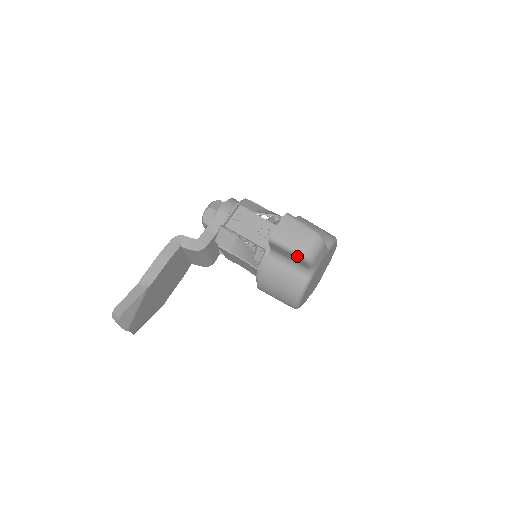
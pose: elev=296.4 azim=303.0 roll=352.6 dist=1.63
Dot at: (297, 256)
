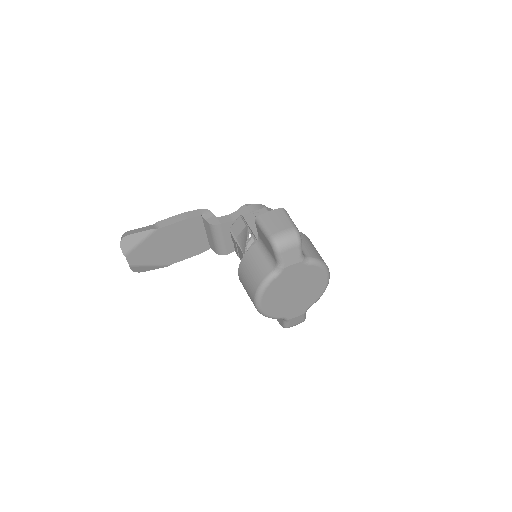
Dot at: (268, 240)
